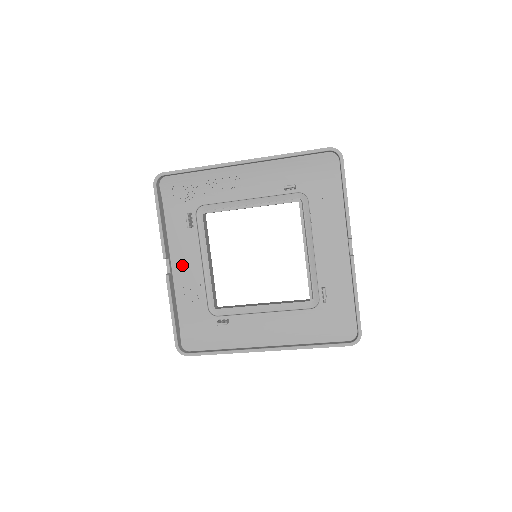
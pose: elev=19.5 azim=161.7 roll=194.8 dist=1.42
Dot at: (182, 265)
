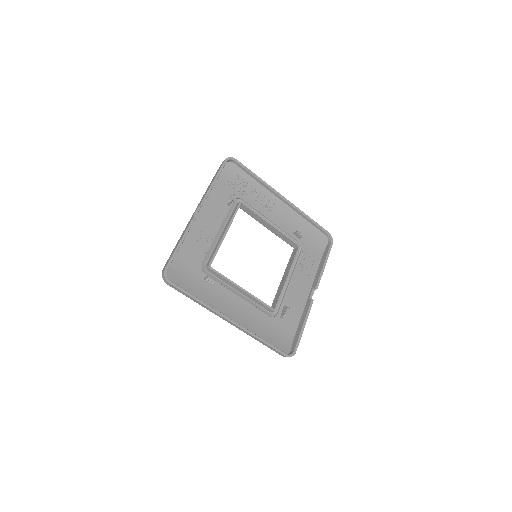
Dot at: (204, 220)
